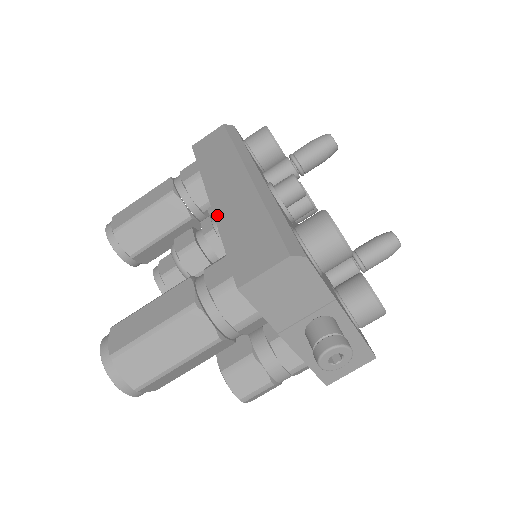
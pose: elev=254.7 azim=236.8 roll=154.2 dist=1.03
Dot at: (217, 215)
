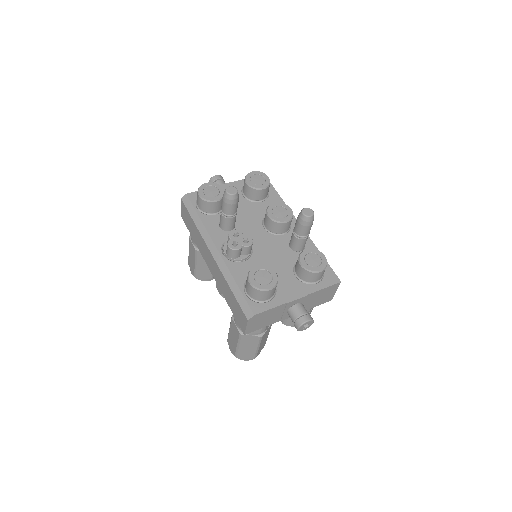
Dot at: (217, 284)
